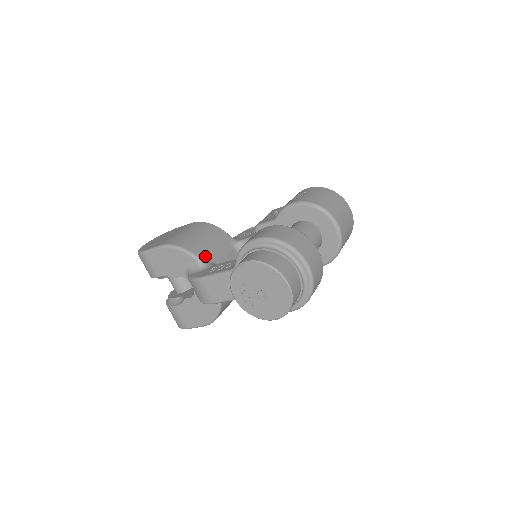
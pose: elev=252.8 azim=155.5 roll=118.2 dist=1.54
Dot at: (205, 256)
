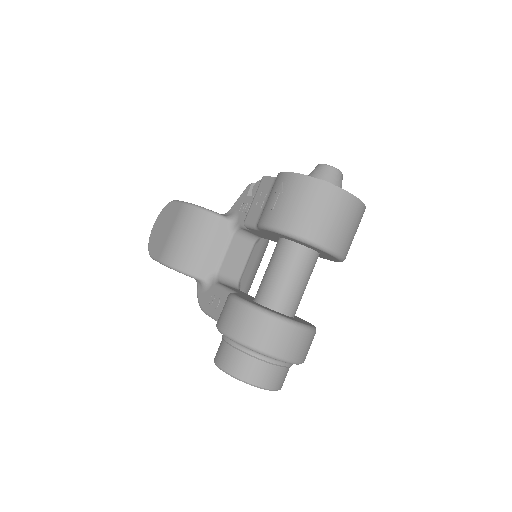
Dot at: (203, 270)
